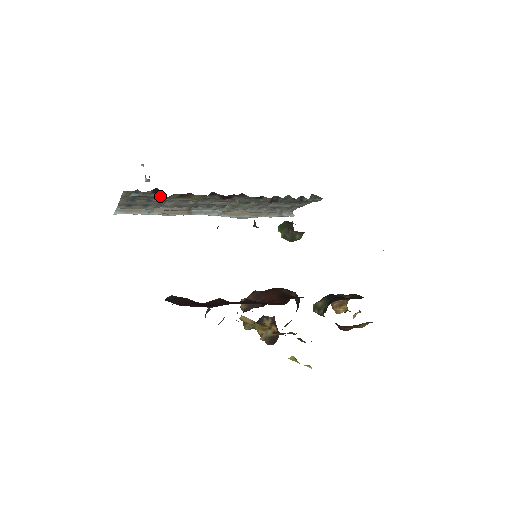
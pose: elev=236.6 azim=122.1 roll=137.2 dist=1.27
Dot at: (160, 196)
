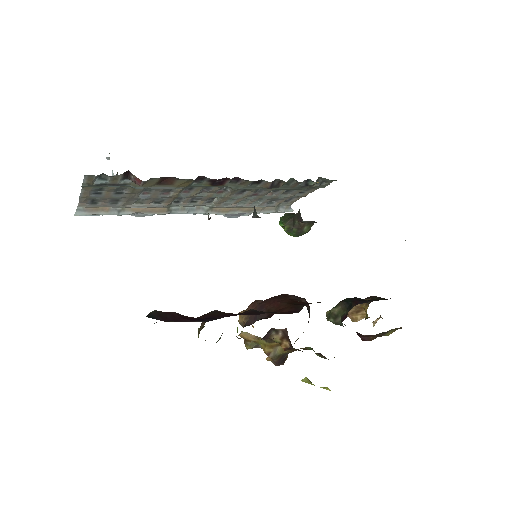
Dot at: (133, 183)
